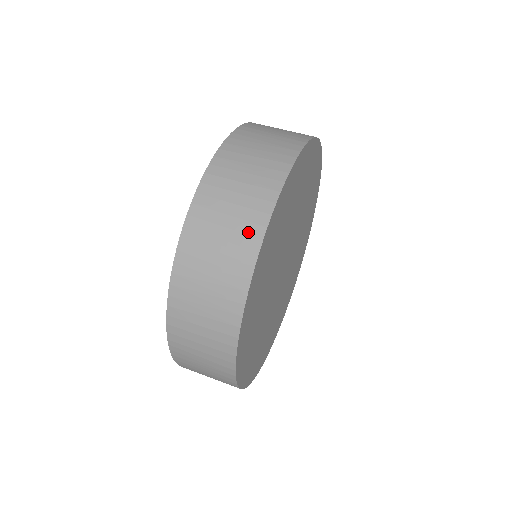
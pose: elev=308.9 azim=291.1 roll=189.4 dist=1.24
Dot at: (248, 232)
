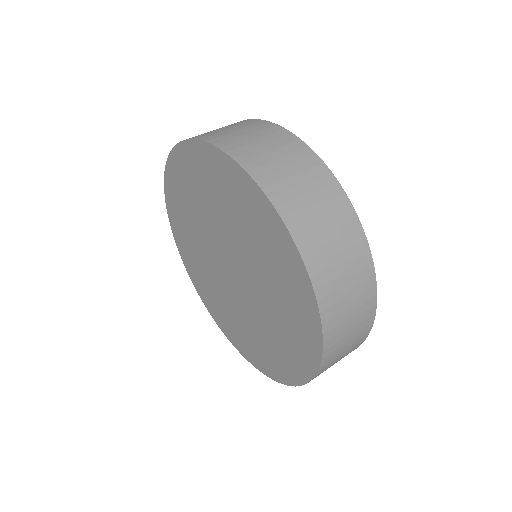
Dot at: (238, 123)
